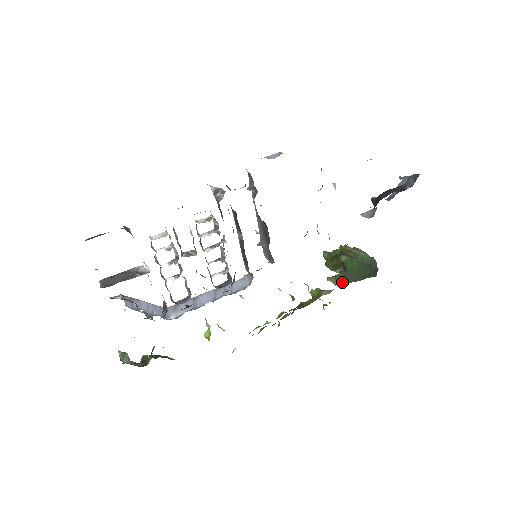
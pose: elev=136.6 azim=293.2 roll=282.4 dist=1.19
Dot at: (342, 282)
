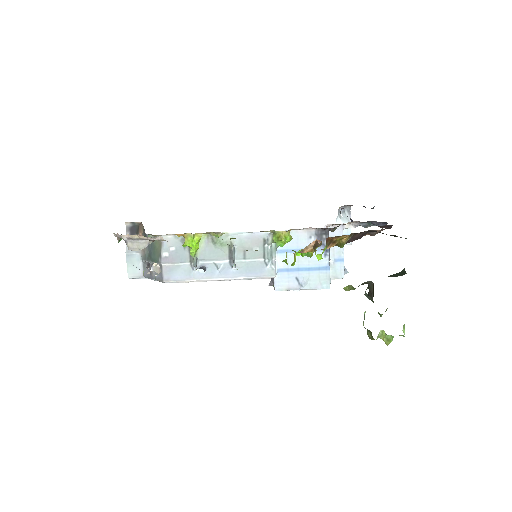
Dot at: occluded
